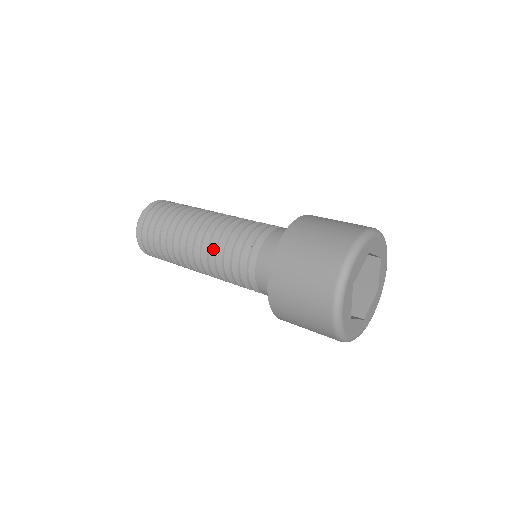
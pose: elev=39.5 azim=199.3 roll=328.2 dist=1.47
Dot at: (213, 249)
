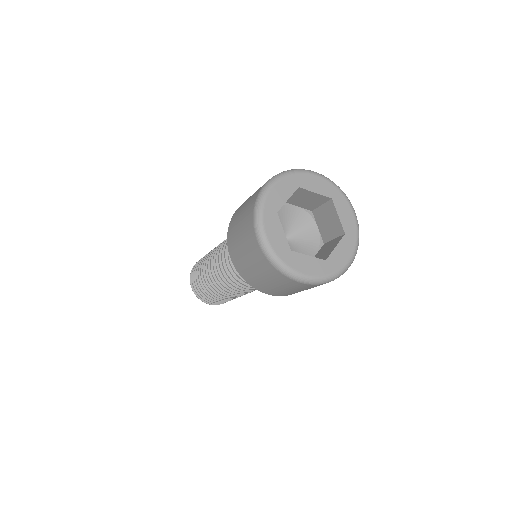
Dot at: occluded
